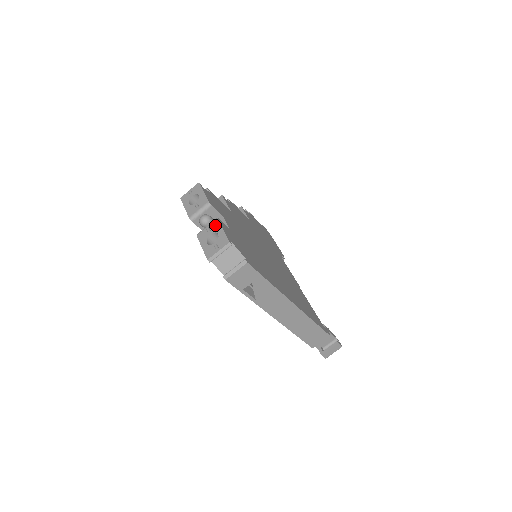
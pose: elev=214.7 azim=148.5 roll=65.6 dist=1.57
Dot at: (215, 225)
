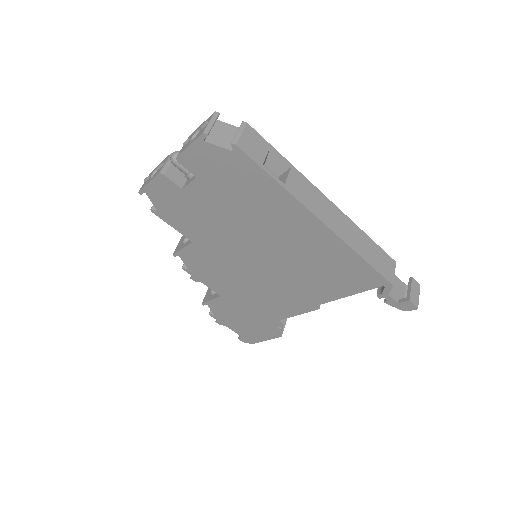
Dot at: (190, 136)
